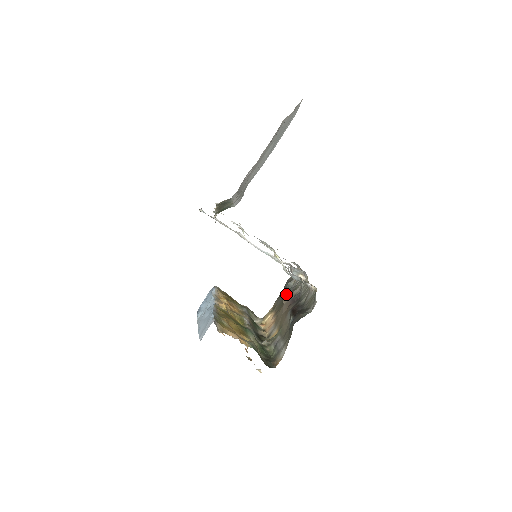
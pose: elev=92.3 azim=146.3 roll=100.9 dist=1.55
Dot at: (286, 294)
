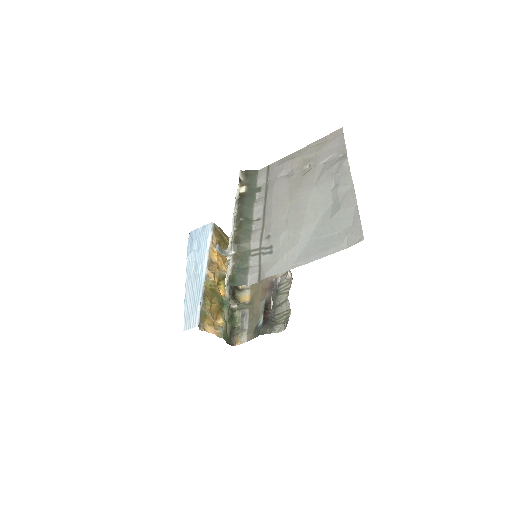
Dot at: occluded
